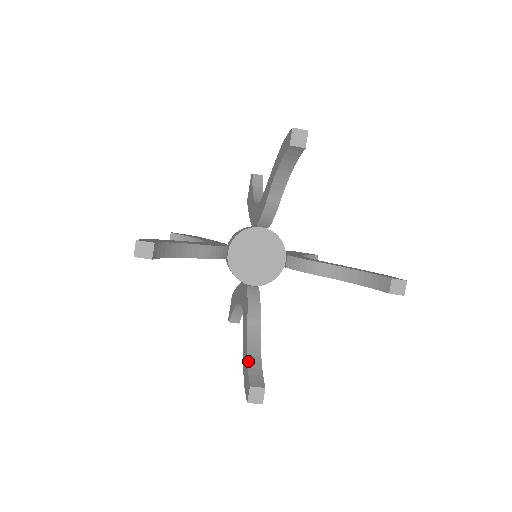
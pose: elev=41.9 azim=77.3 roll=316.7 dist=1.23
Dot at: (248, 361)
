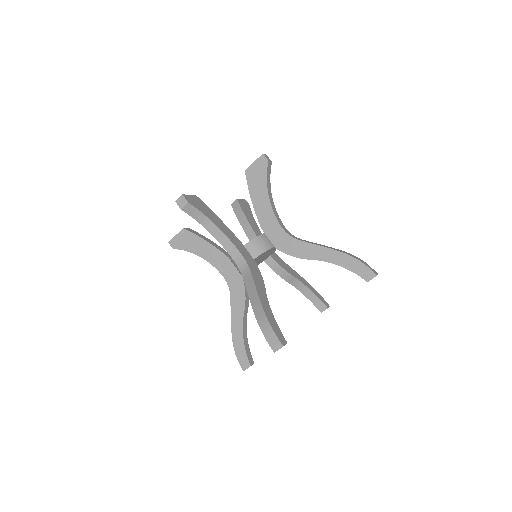
Dot at: (245, 344)
